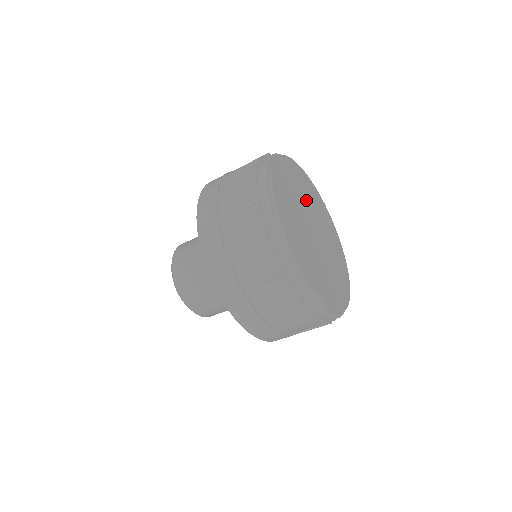
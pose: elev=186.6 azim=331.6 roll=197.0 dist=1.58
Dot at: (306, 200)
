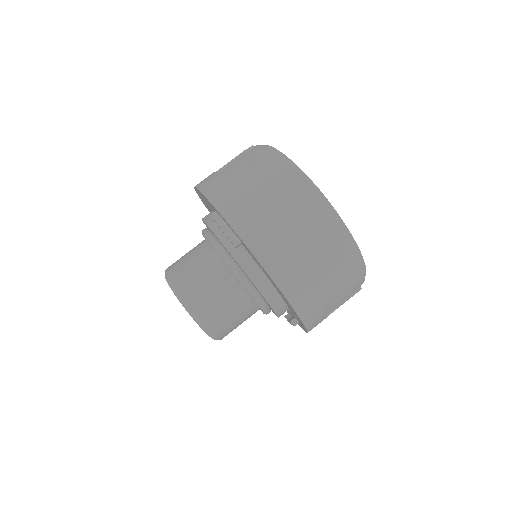
Dot at: occluded
